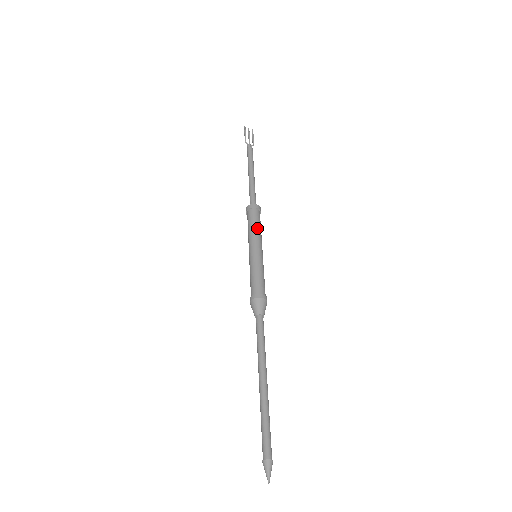
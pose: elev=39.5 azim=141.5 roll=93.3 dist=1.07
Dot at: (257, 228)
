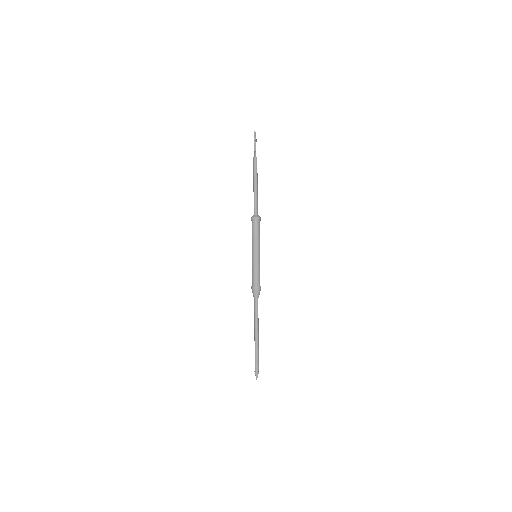
Dot at: occluded
